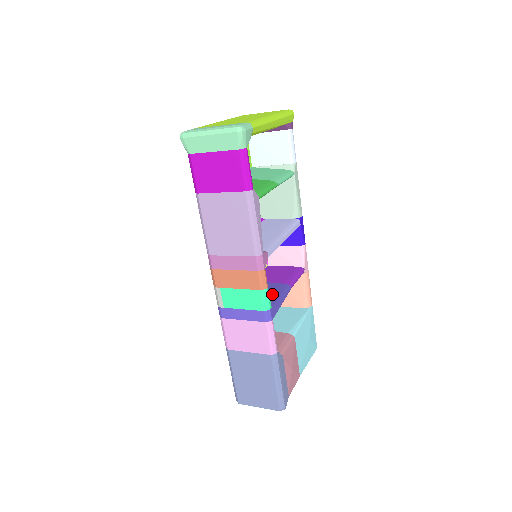
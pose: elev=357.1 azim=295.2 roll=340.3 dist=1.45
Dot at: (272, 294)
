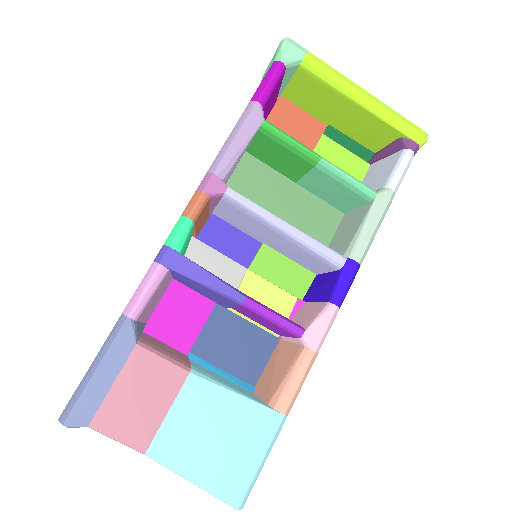
Dot at: occluded
